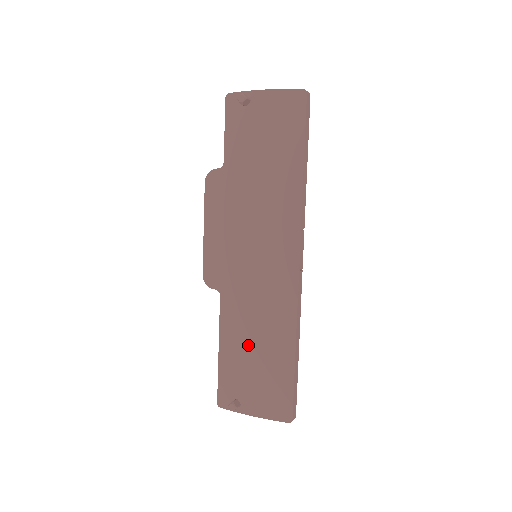
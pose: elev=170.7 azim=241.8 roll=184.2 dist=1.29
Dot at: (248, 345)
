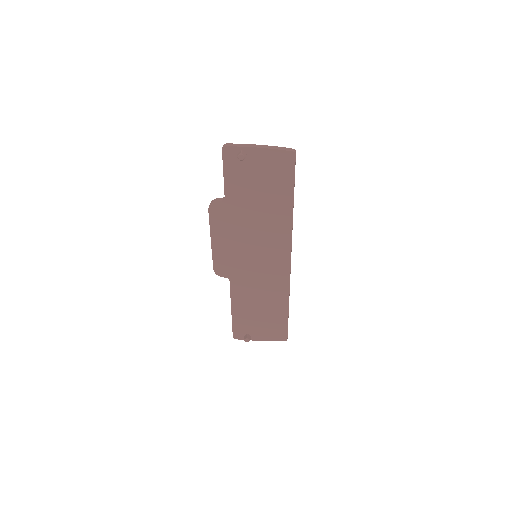
Dot at: (254, 307)
